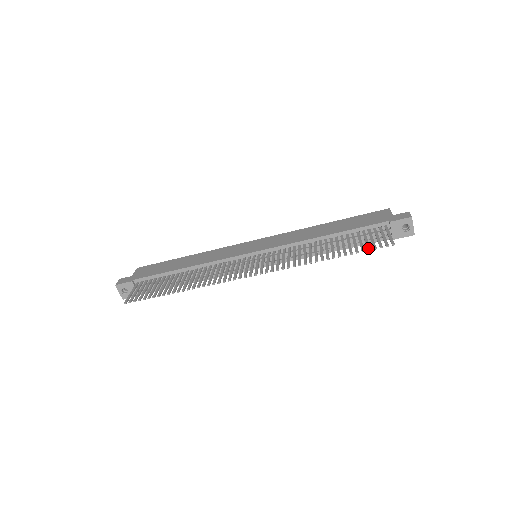
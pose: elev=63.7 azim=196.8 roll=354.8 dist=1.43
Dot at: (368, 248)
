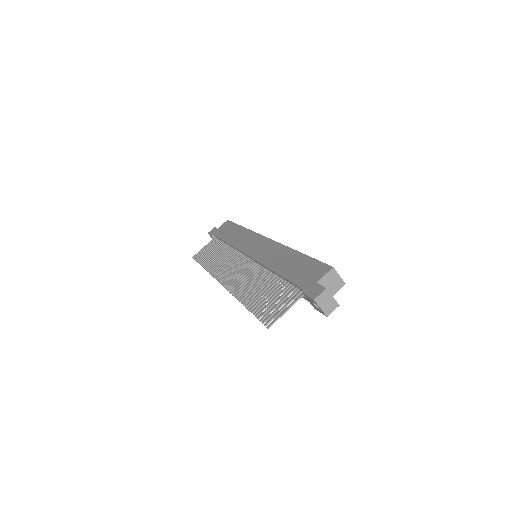
Dot at: (259, 315)
